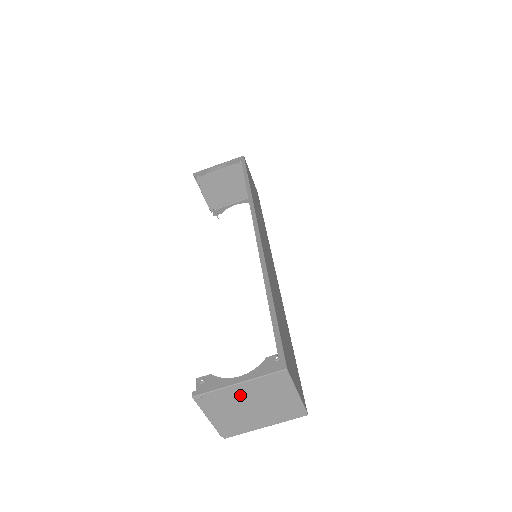
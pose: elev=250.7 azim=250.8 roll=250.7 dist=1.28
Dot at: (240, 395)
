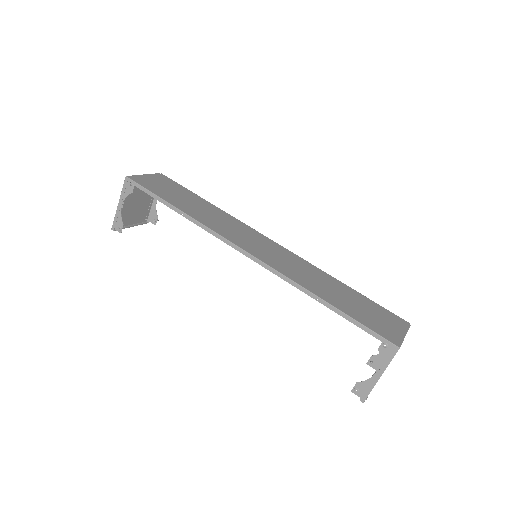
Dot at: occluded
